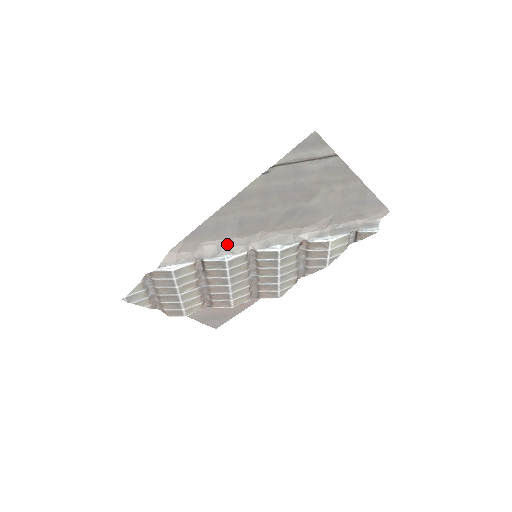
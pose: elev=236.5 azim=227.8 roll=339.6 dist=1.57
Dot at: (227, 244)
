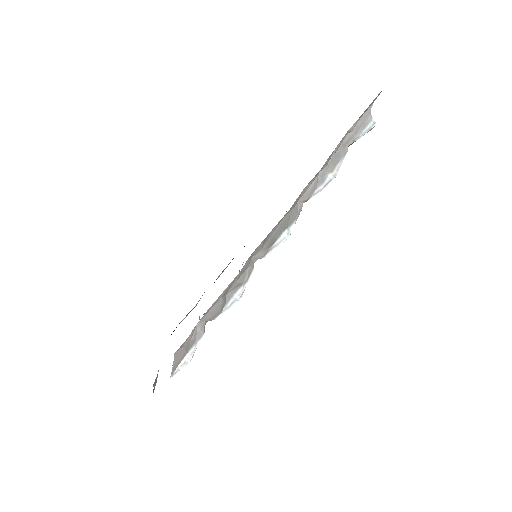
Dot at: (231, 284)
